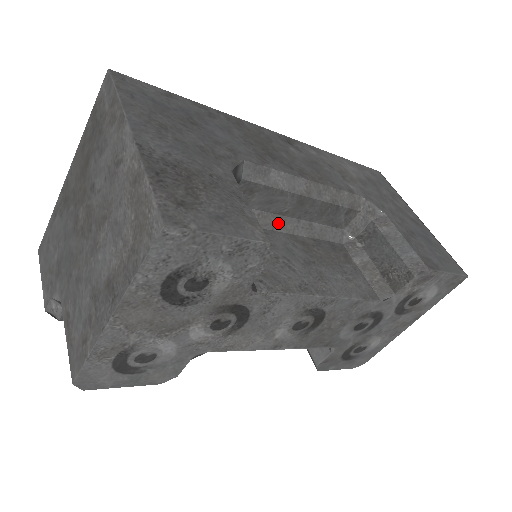
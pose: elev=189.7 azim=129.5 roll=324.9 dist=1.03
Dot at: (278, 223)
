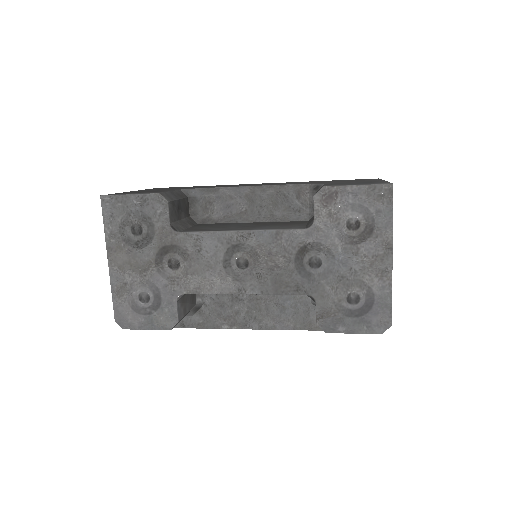
Dot at: (241, 218)
